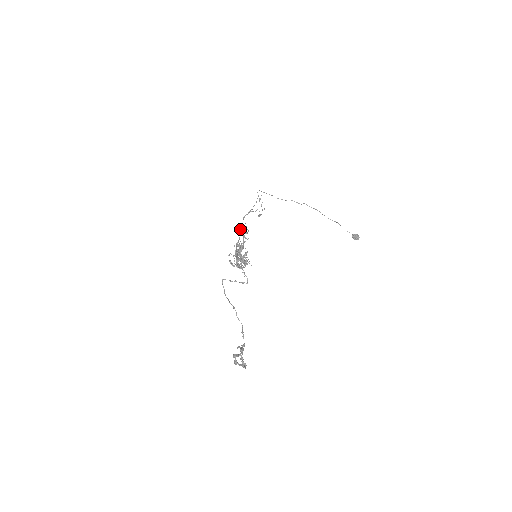
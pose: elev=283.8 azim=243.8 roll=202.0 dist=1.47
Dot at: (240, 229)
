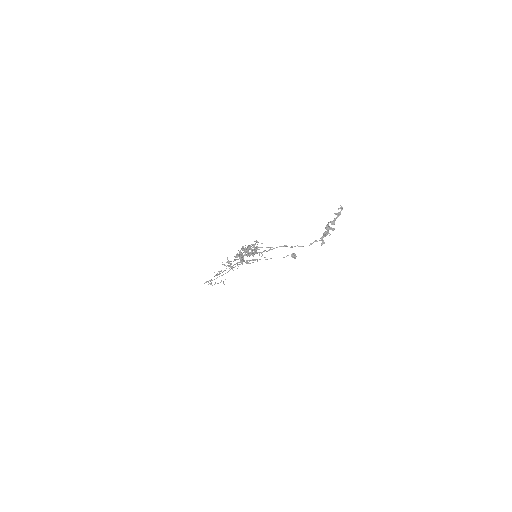
Dot at: (224, 270)
